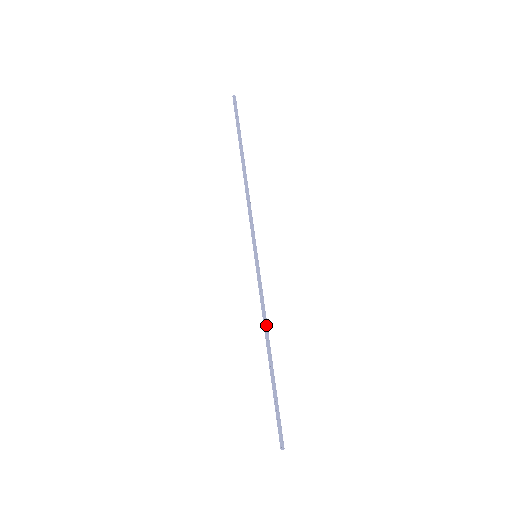
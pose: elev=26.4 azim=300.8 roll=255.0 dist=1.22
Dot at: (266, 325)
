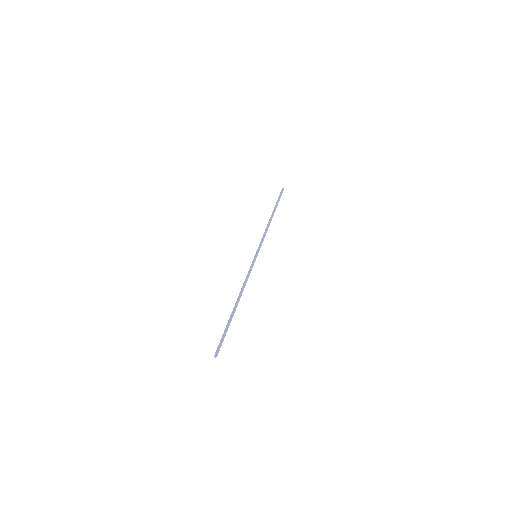
Dot at: (243, 288)
